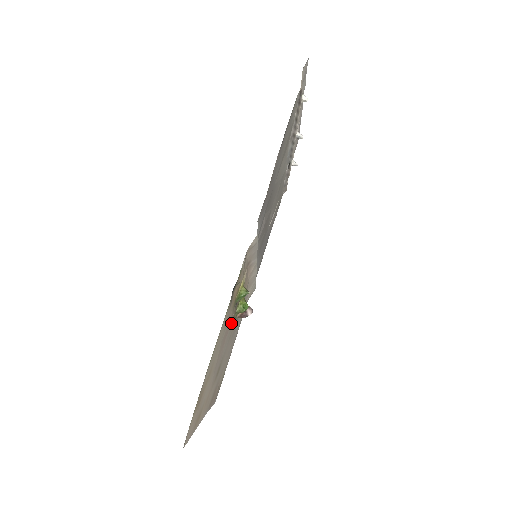
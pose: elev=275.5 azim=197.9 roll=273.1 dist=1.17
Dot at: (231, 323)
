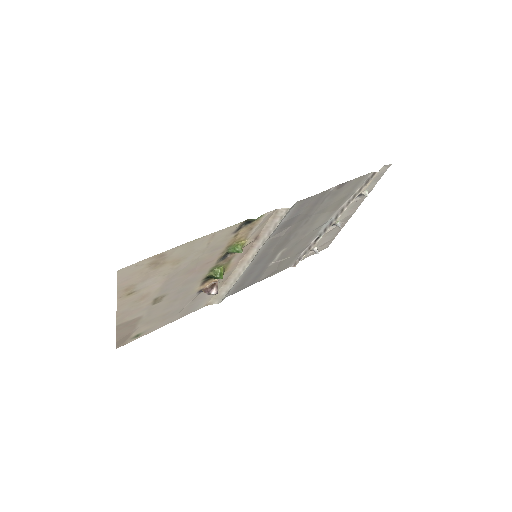
Dot at: (205, 271)
